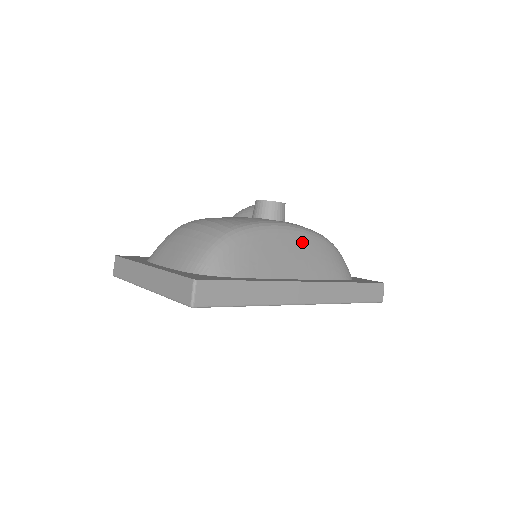
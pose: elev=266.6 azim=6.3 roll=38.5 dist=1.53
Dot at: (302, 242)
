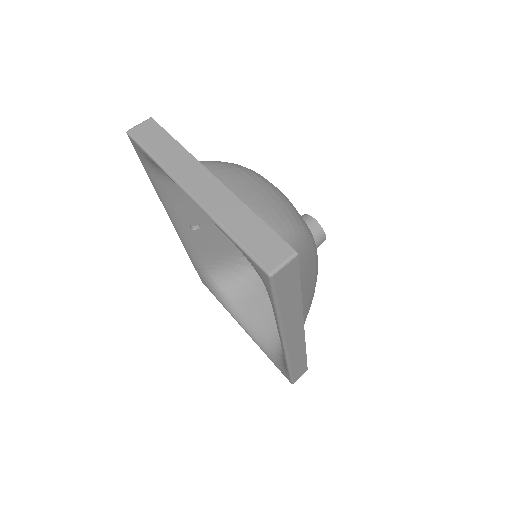
Dot at: (313, 287)
